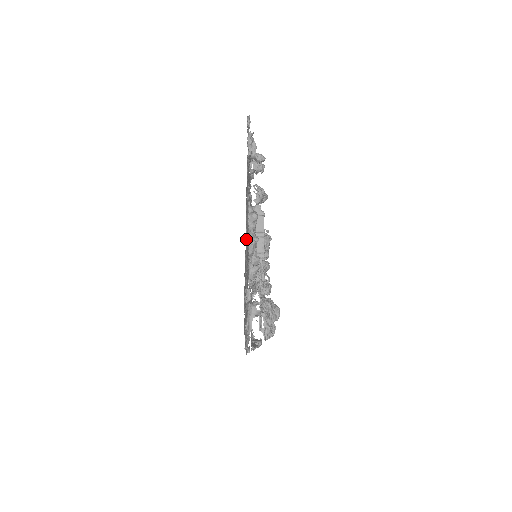
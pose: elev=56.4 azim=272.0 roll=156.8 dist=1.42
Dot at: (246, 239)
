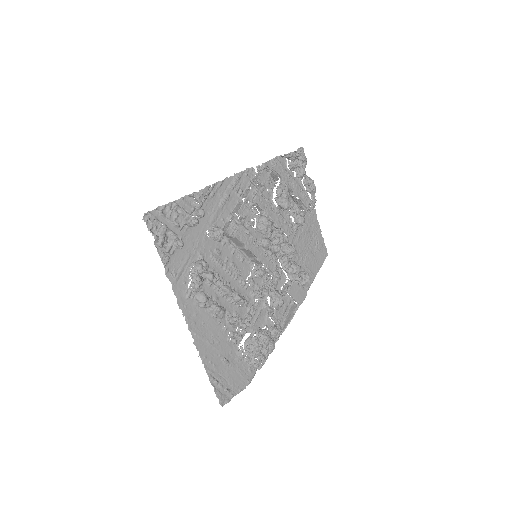
Dot at: (200, 338)
